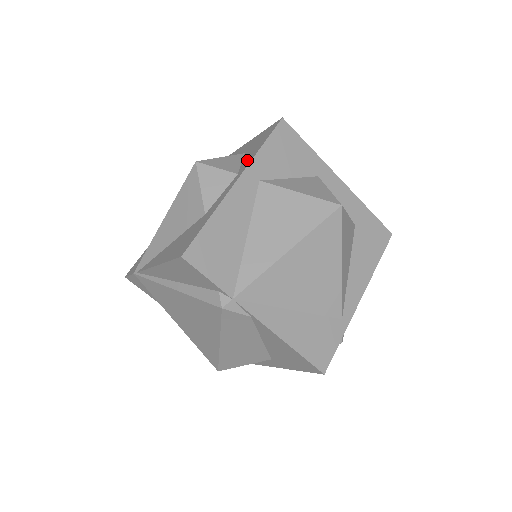
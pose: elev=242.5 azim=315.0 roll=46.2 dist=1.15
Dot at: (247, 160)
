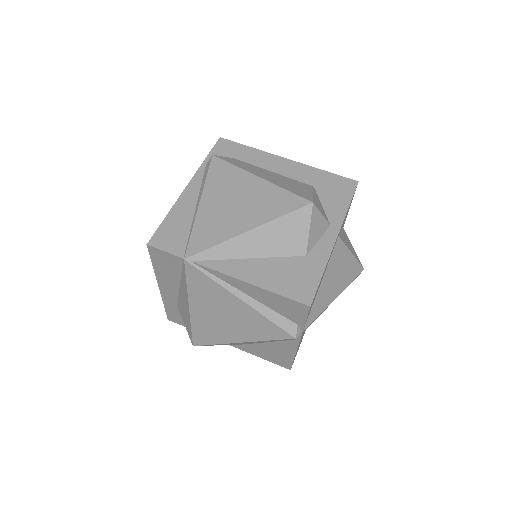
Dot at: (334, 212)
